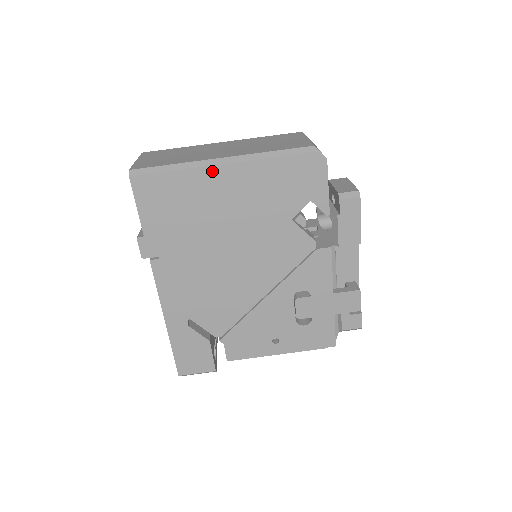
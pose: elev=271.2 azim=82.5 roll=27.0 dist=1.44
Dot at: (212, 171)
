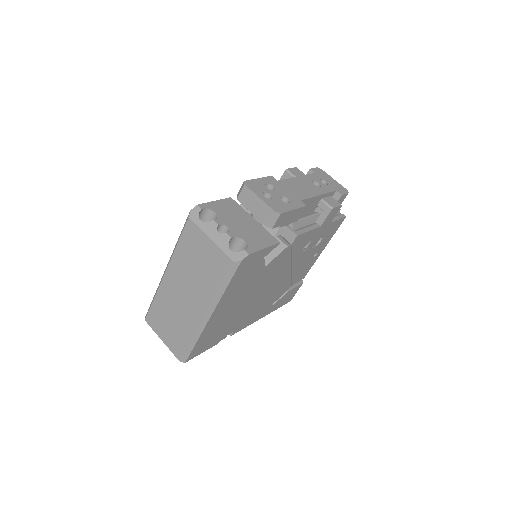
Dot at: (210, 322)
